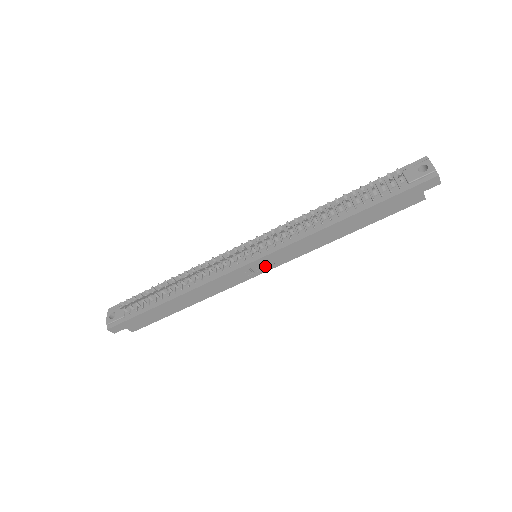
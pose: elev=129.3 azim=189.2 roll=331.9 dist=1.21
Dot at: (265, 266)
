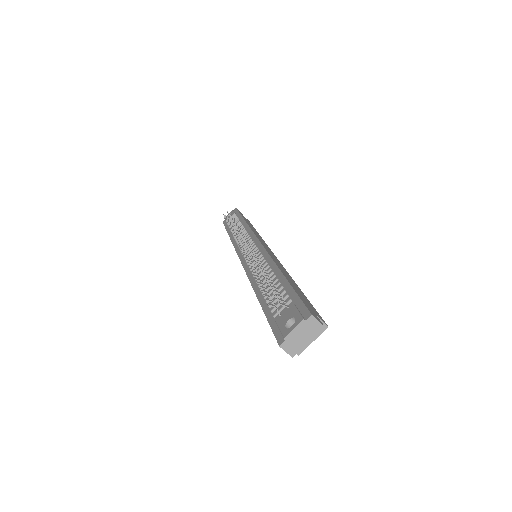
Dot at: occluded
